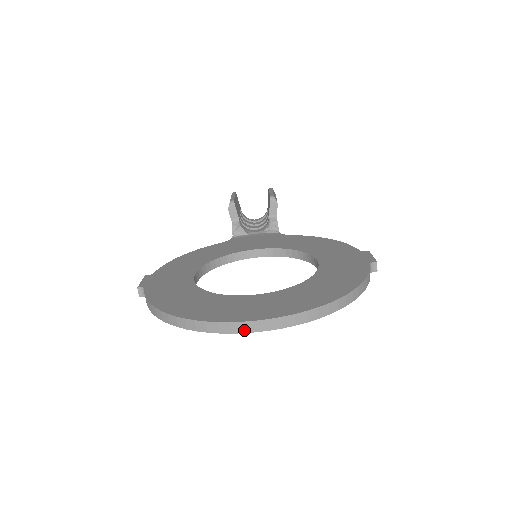
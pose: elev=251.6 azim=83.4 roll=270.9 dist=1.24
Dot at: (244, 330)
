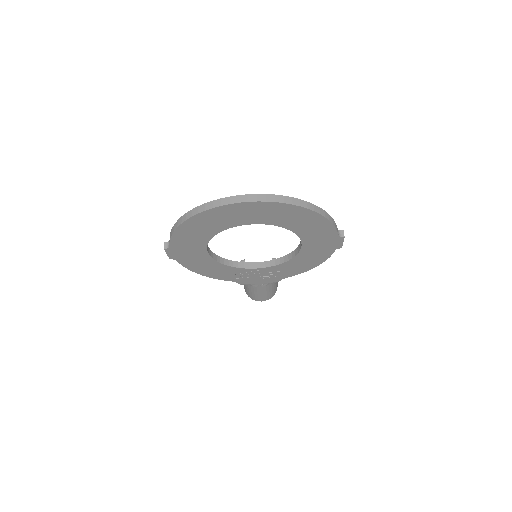
Dot at: (239, 201)
